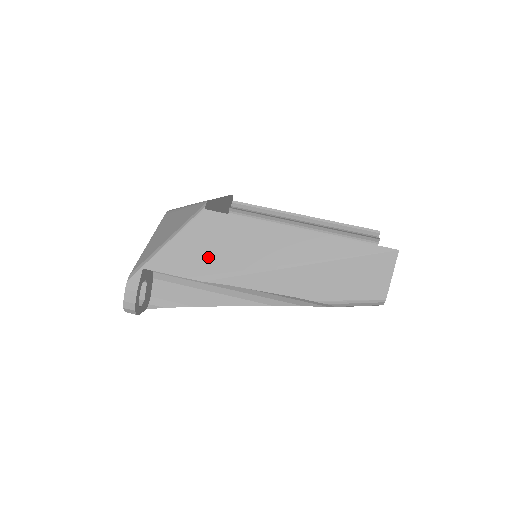
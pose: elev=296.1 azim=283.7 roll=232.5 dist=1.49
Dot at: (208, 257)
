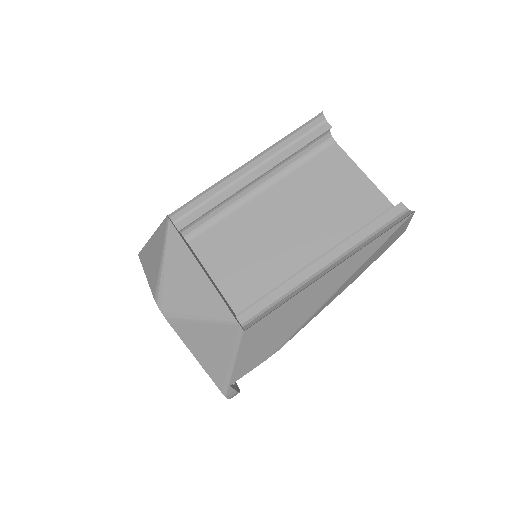
Dot at: (272, 342)
